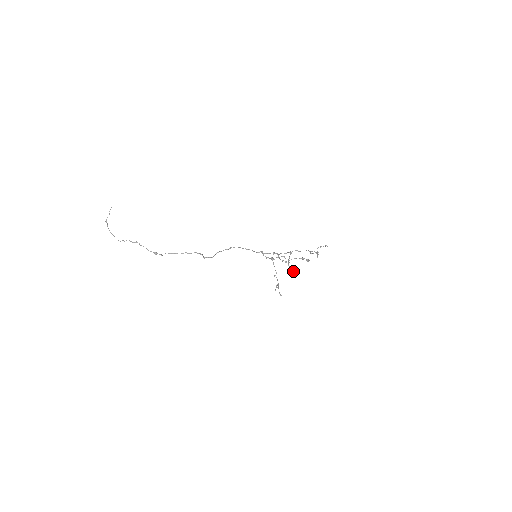
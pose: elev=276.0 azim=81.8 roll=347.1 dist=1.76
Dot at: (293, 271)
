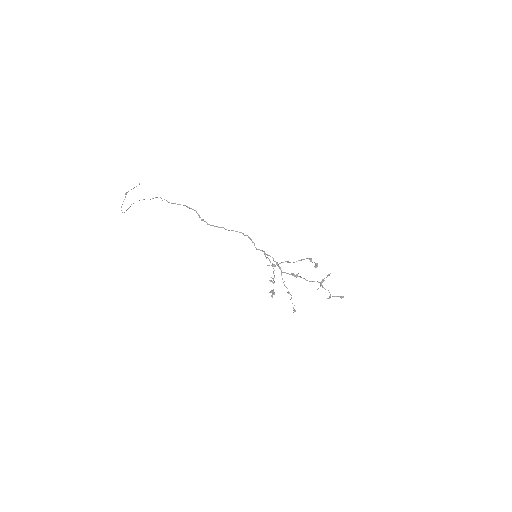
Dot at: (295, 310)
